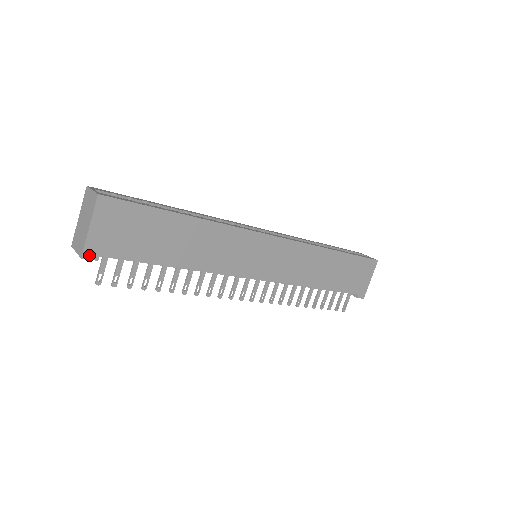
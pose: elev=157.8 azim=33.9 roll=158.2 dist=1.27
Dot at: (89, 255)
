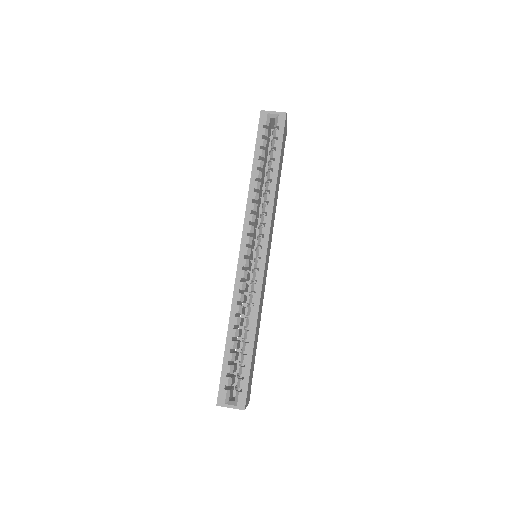
Dot at: (249, 399)
